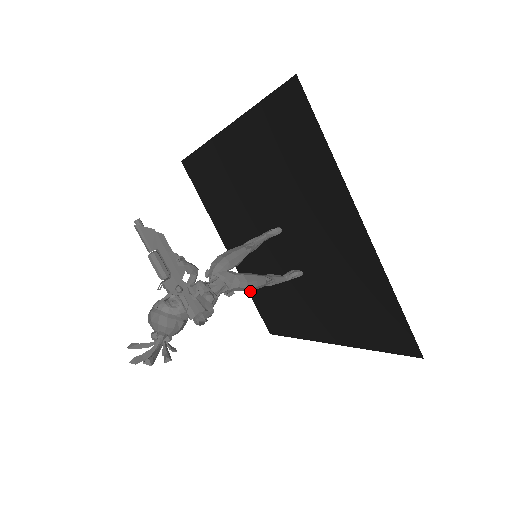
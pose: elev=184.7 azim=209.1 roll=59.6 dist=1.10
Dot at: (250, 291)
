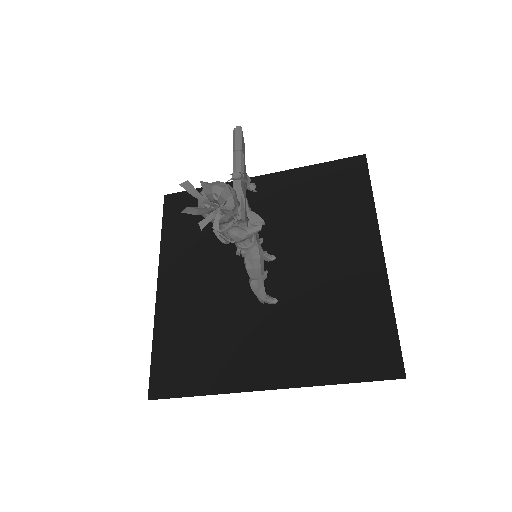
Dot at: (158, 336)
